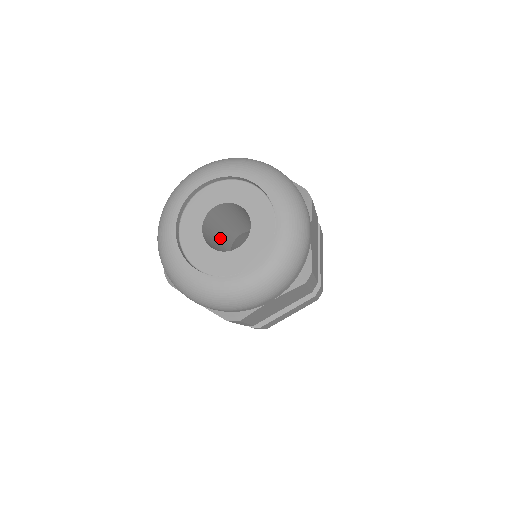
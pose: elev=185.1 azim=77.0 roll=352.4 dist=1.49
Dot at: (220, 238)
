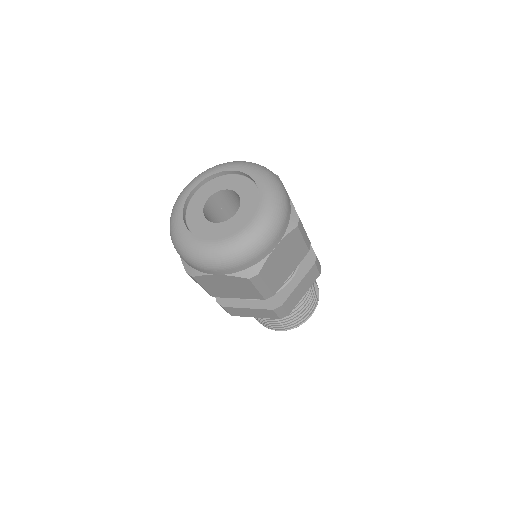
Dot at: occluded
